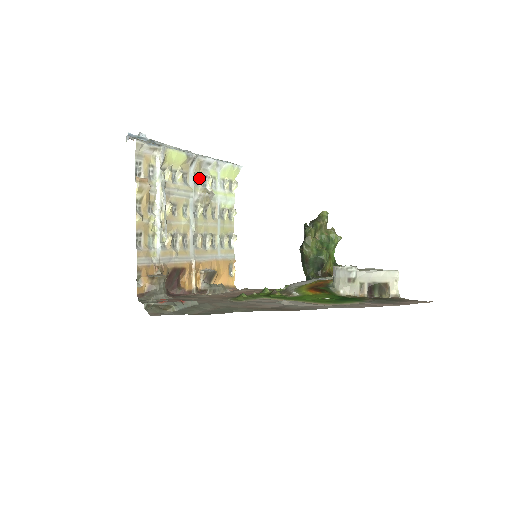
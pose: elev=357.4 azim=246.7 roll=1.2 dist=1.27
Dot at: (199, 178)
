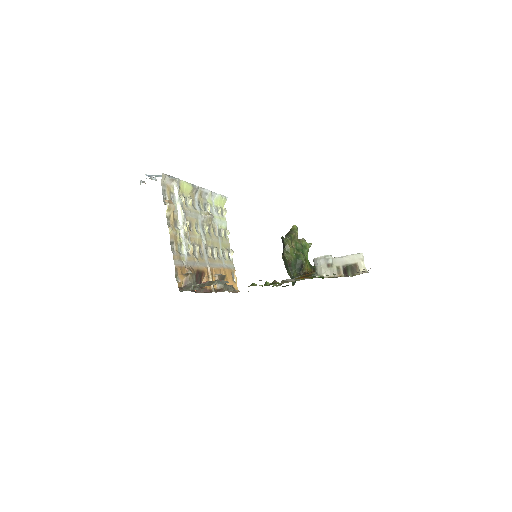
Dot at: (201, 204)
